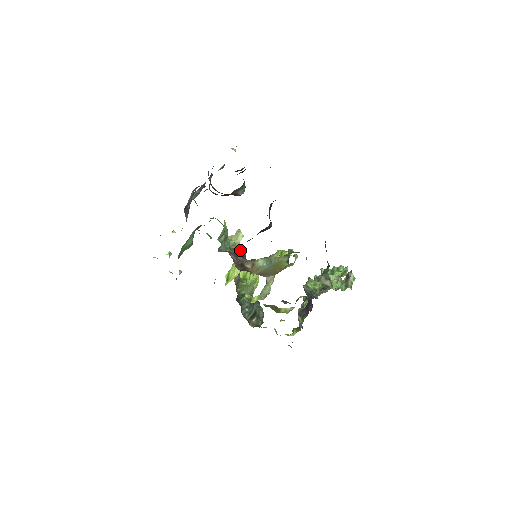
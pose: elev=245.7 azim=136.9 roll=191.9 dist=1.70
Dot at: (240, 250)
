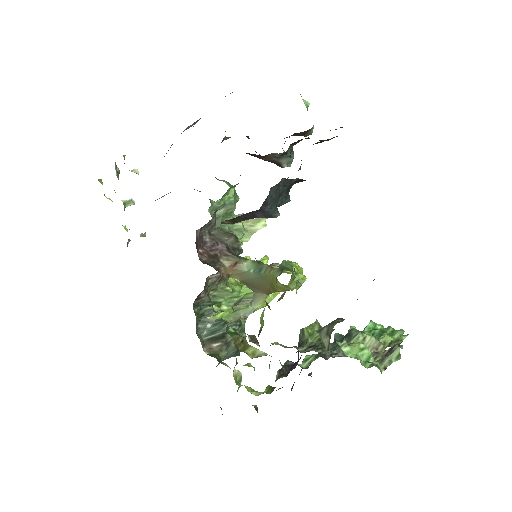
Dot at: (233, 237)
